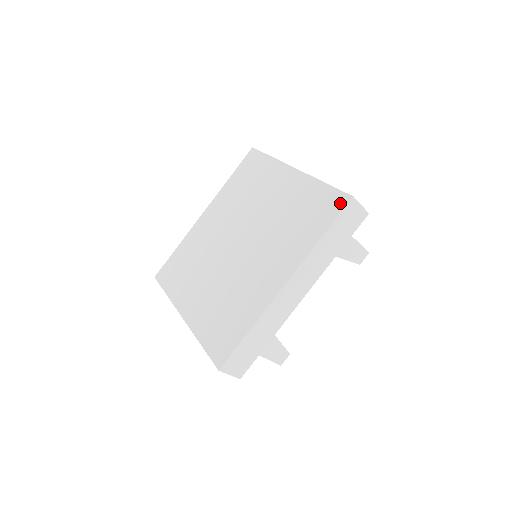
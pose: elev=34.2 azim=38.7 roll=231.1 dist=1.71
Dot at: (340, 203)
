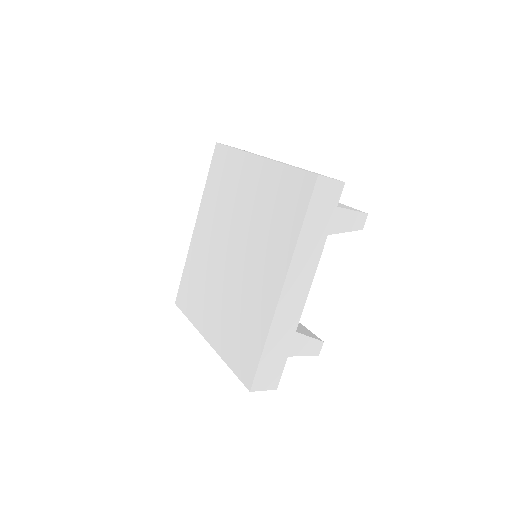
Dot at: (308, 186)
